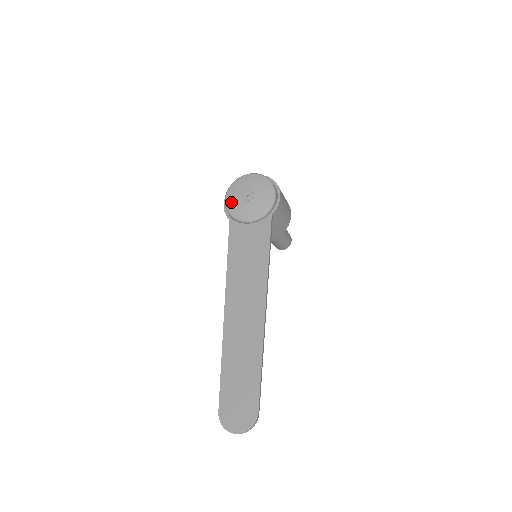
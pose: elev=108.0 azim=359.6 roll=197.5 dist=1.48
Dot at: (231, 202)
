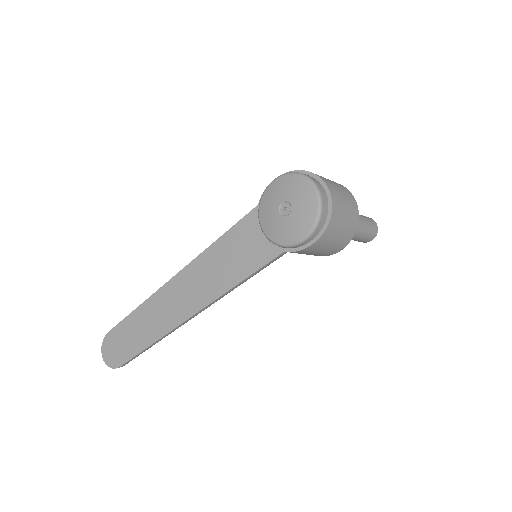
Dot at: (271, 192)
